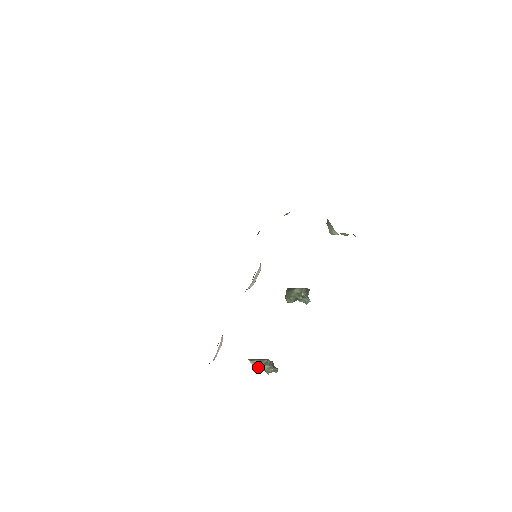
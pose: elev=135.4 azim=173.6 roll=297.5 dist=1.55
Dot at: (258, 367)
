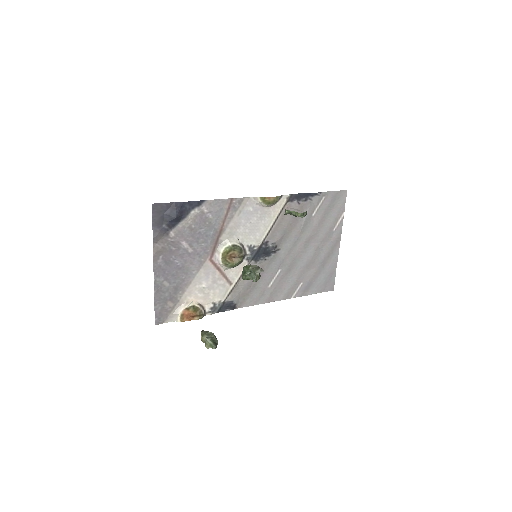
Dot at: (201, 335)
